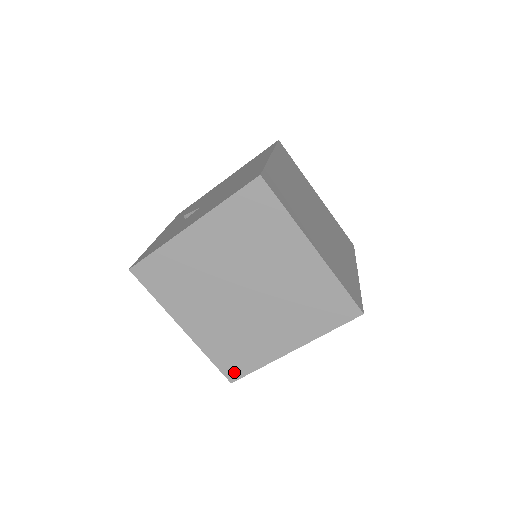
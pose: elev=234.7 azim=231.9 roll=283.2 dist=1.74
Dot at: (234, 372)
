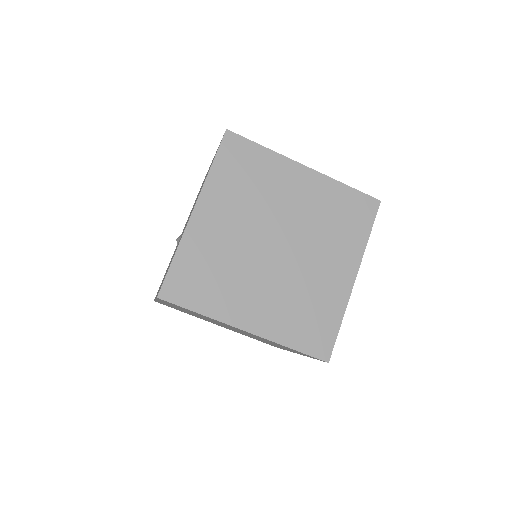
Dot at: occluded
